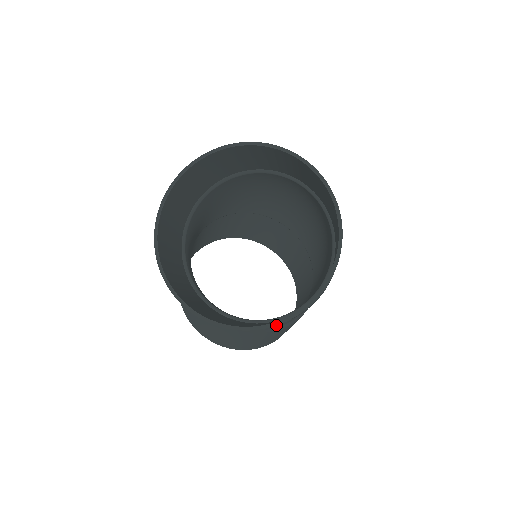
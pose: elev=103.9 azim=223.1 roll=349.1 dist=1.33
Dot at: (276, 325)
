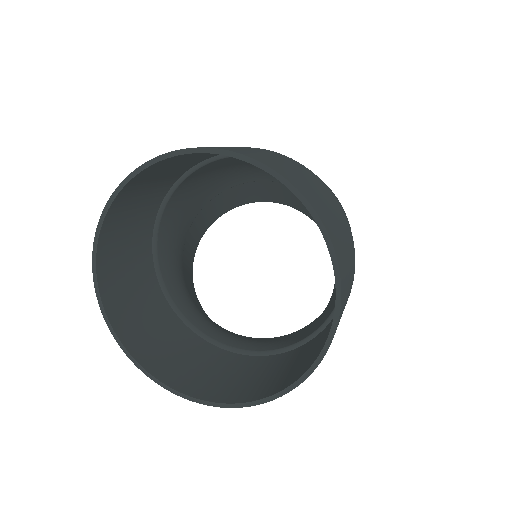
Dot at: occluded
